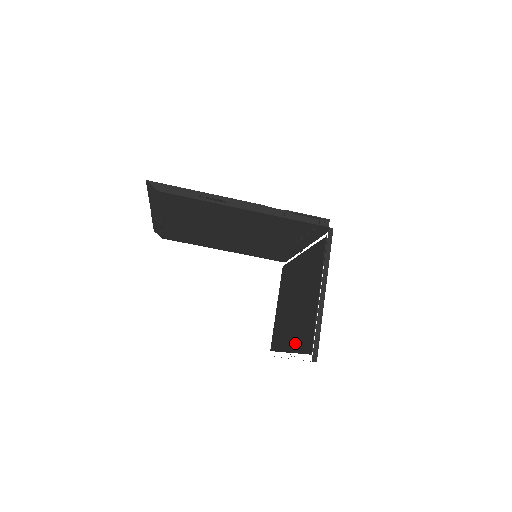
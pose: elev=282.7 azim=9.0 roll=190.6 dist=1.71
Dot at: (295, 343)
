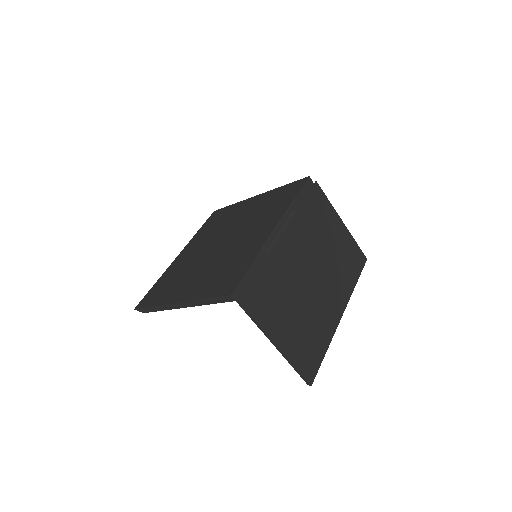
Dot at: occluded
